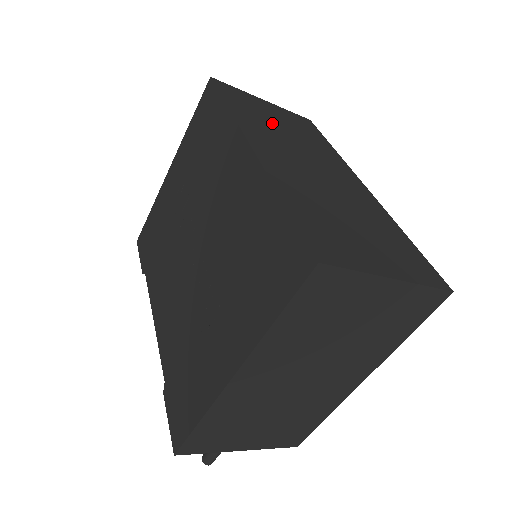
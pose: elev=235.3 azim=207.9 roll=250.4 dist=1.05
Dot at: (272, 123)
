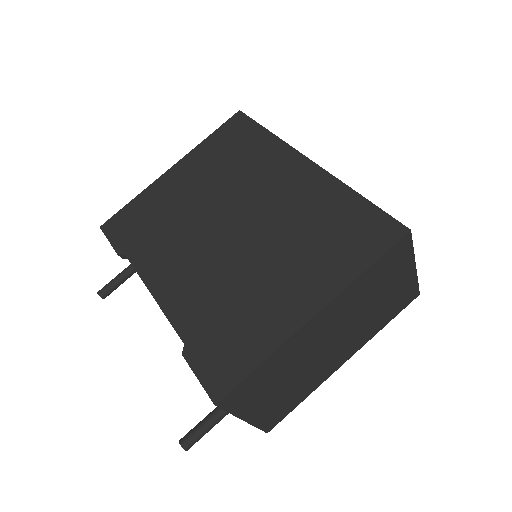
Dot at: occluded
